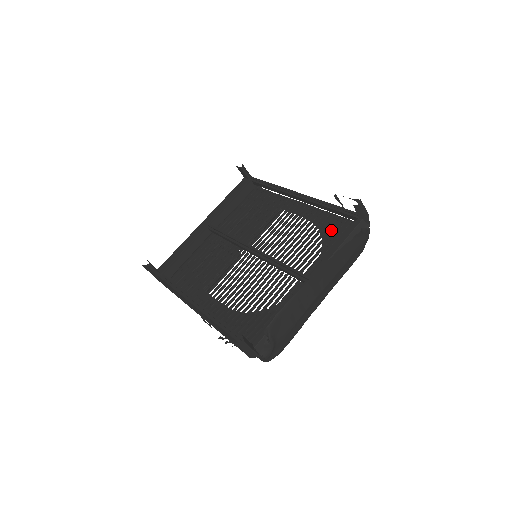
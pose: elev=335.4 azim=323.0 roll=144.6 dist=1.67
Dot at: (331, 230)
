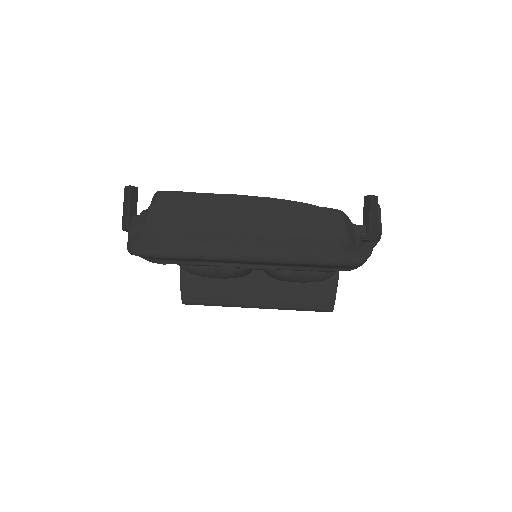
Dot at: occluded
